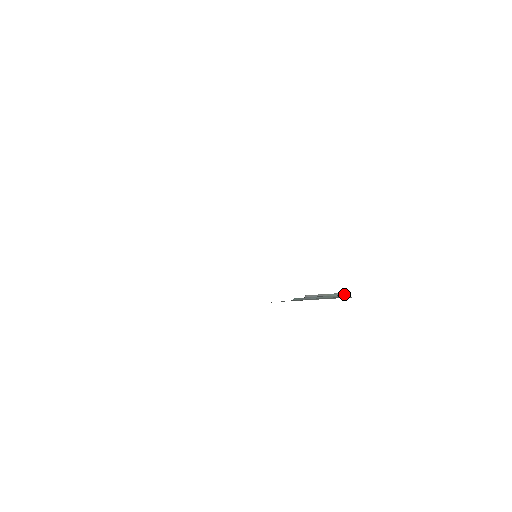
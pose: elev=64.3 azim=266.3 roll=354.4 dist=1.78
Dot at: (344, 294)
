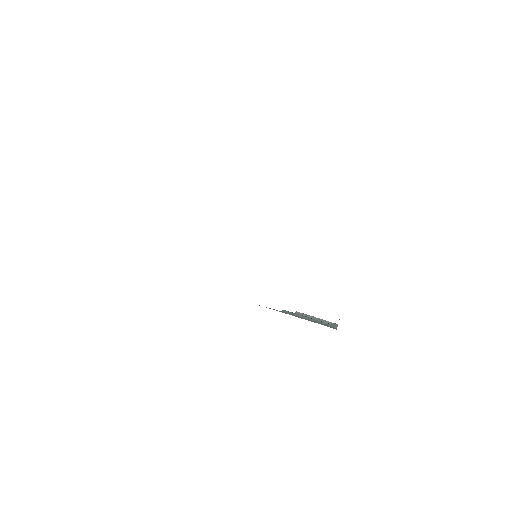
Dot at: (333, 324)
